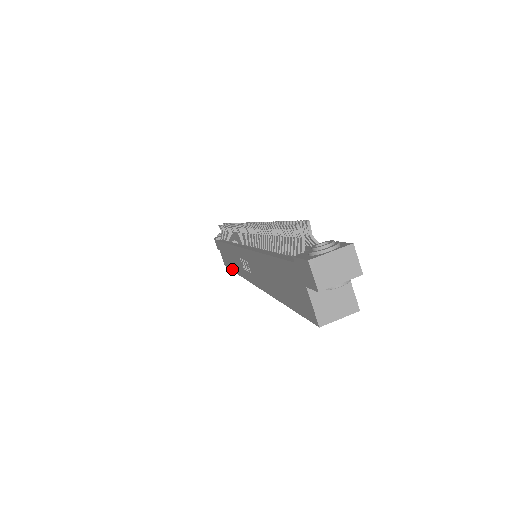
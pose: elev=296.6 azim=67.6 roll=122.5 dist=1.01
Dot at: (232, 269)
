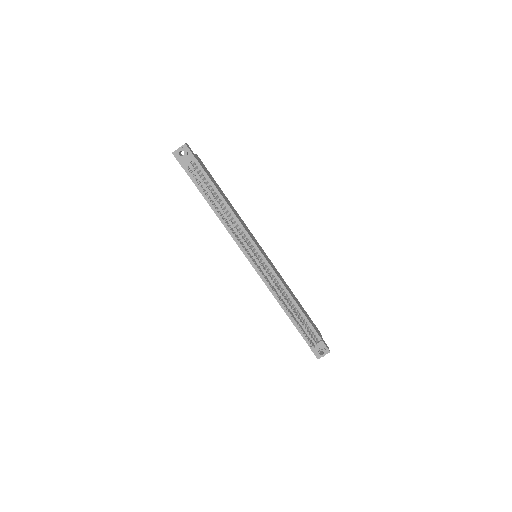
Dot at: occluded
